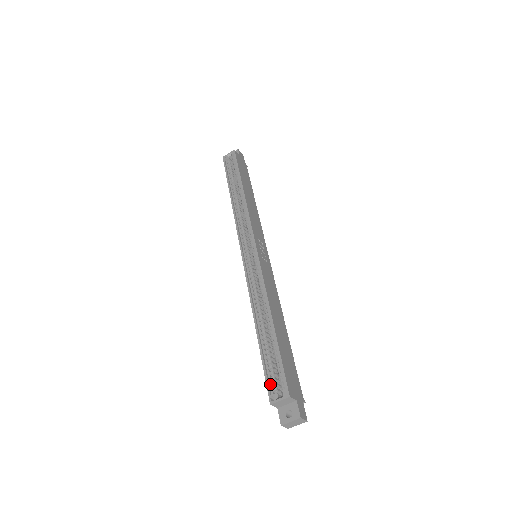
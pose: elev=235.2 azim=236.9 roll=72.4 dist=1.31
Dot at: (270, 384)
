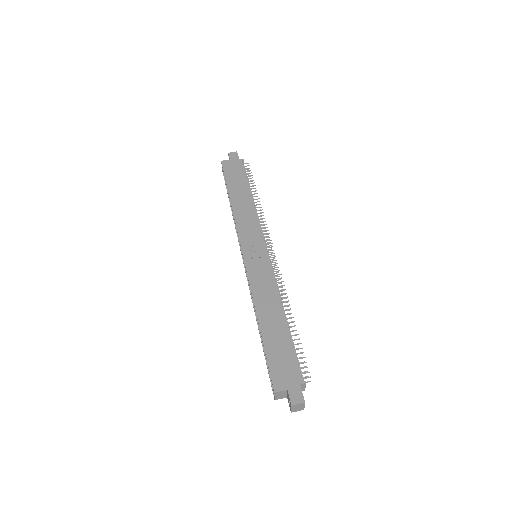
Dot at: occluded
